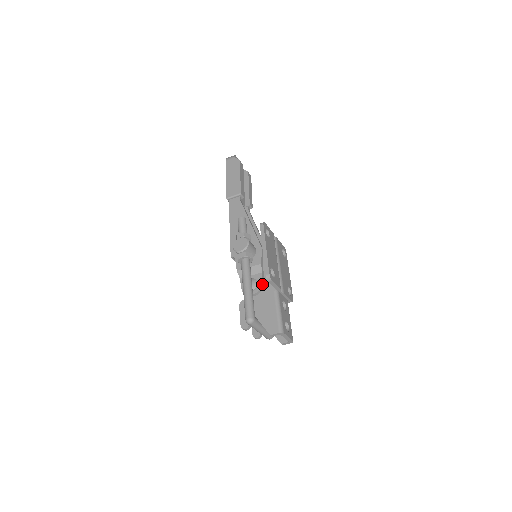
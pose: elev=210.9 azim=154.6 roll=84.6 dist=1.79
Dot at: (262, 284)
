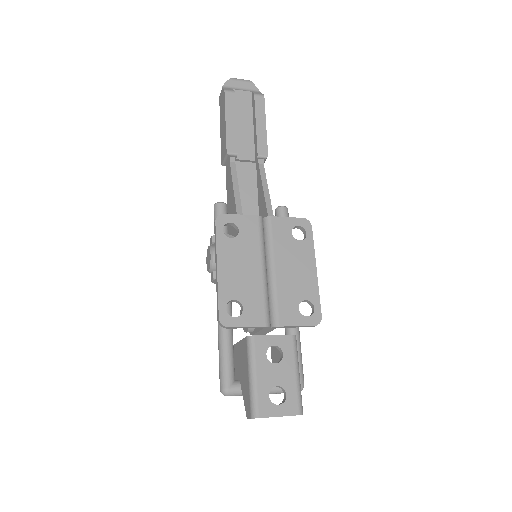
Dot at: occluded
